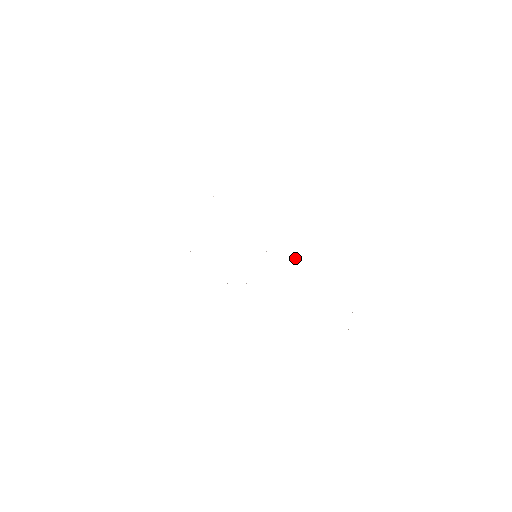
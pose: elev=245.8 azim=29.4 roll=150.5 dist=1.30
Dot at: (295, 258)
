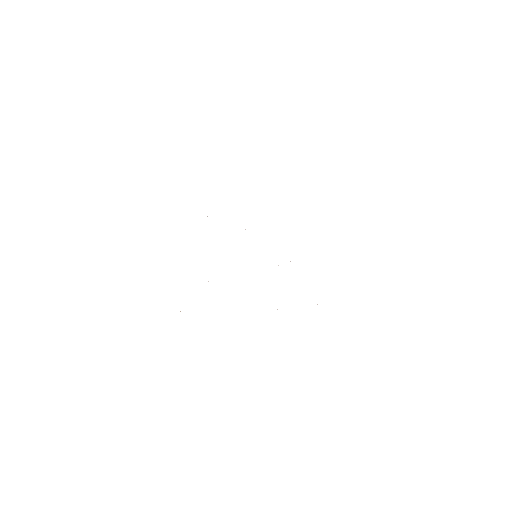
Dot at: occluded
